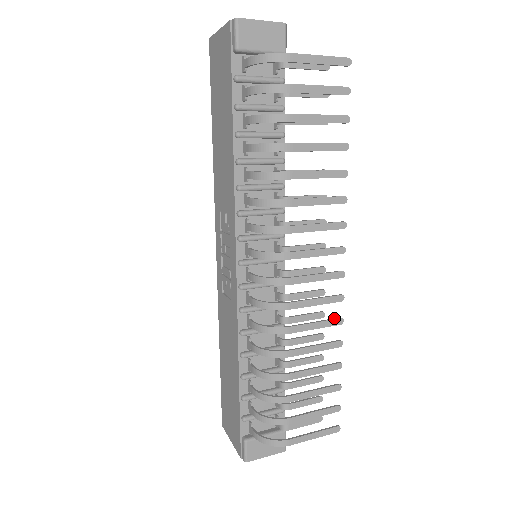
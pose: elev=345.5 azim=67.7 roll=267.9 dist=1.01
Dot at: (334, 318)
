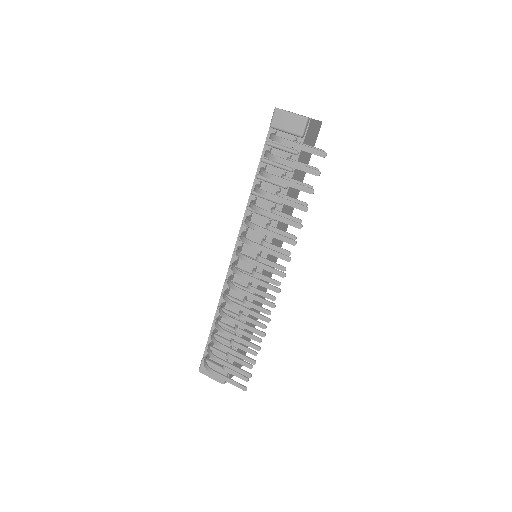
Dot at: (265, 316)
